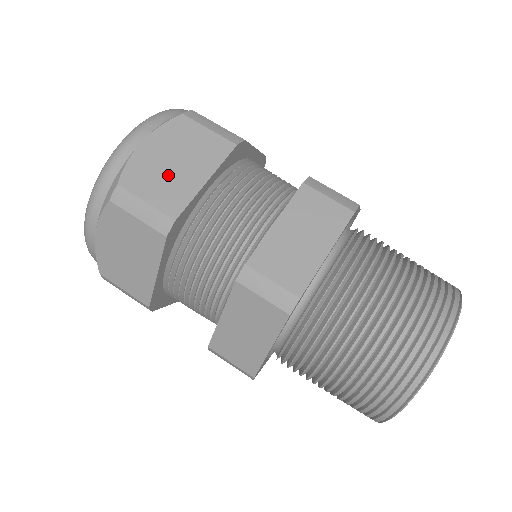
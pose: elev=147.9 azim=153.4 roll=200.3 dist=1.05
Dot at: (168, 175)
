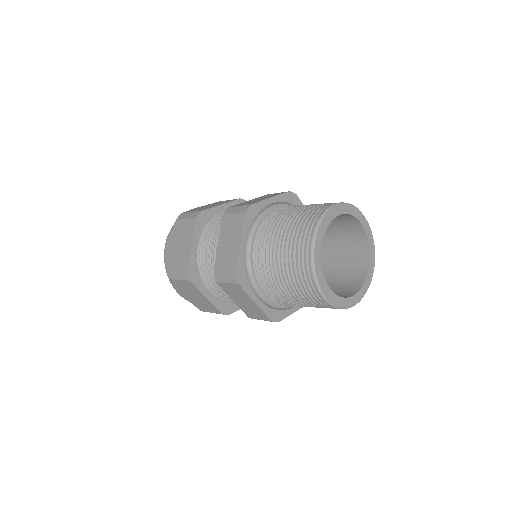
Dot at: (180, 253)
